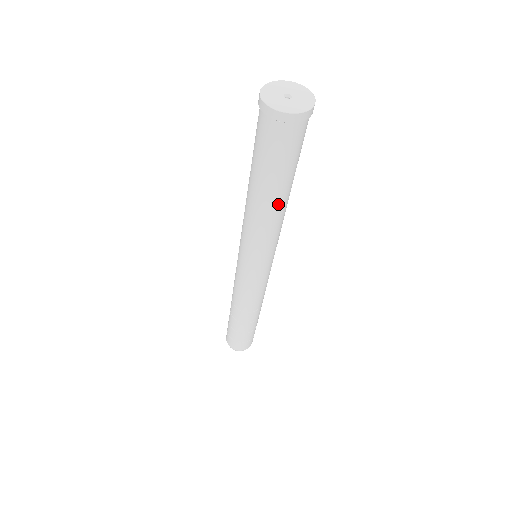
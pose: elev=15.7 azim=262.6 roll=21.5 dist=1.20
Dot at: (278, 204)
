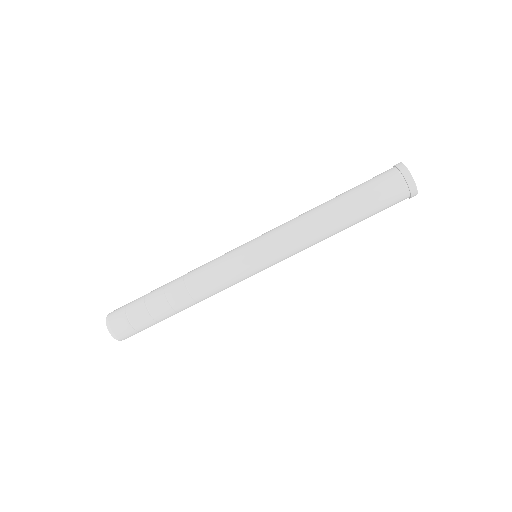
Dot at: (337, 226)
